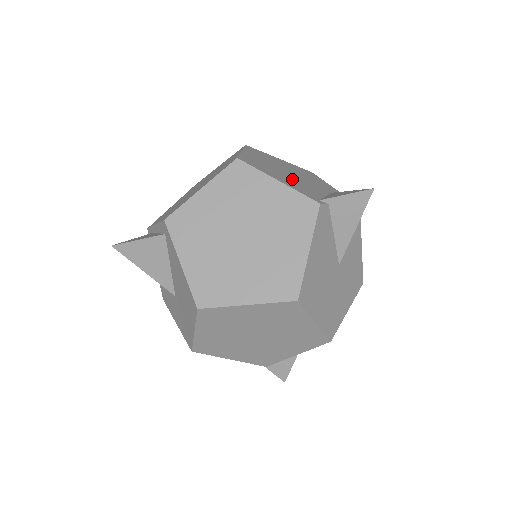
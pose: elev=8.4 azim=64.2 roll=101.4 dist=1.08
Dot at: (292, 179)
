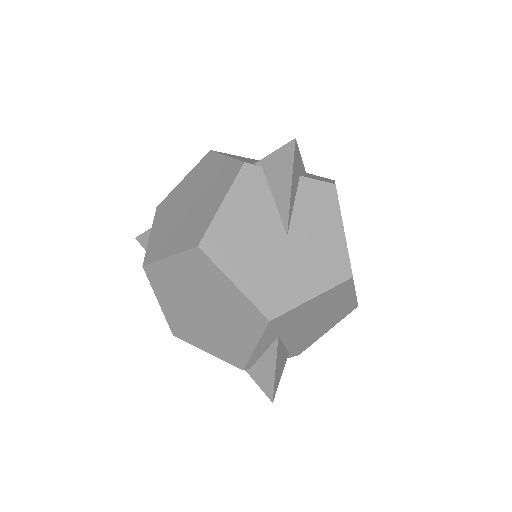
Dot at: occluded
